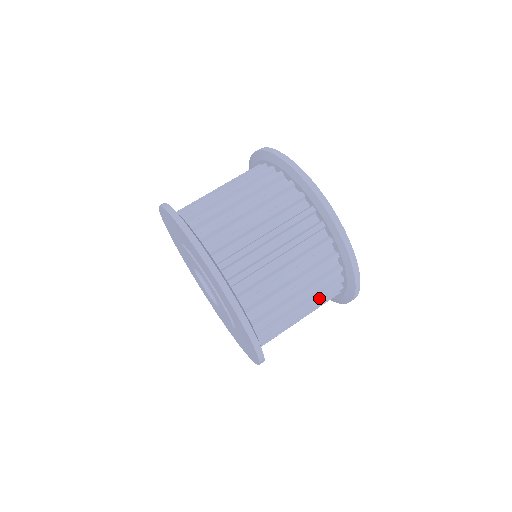
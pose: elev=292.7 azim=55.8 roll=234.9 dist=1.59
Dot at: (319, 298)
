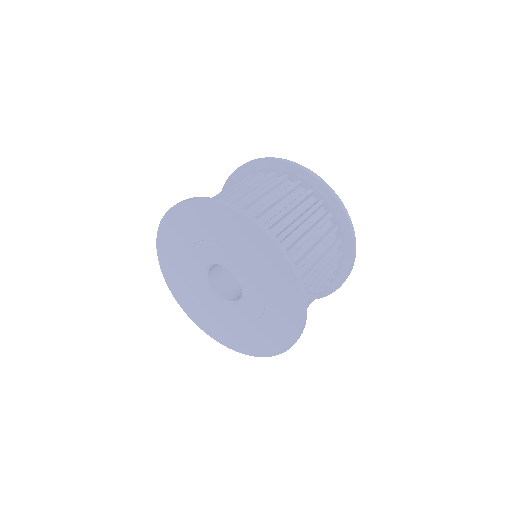
Dot at: (306, 211)
